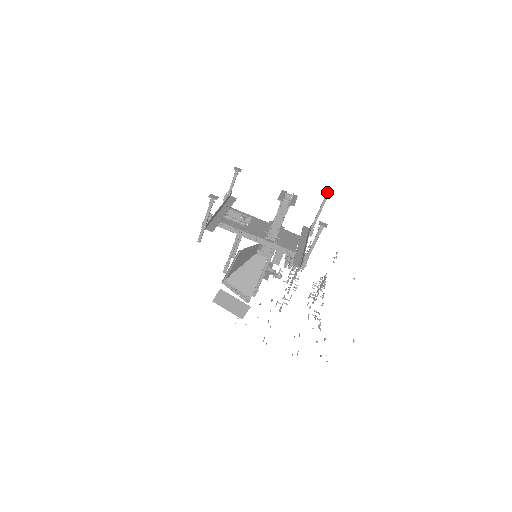
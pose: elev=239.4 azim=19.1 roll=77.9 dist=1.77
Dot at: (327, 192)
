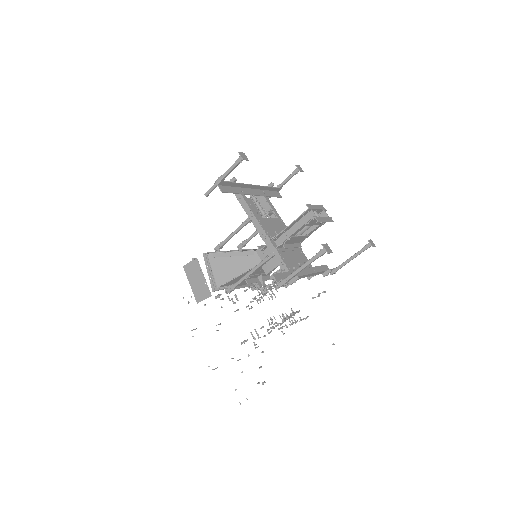
Dot at: (369, 242)
